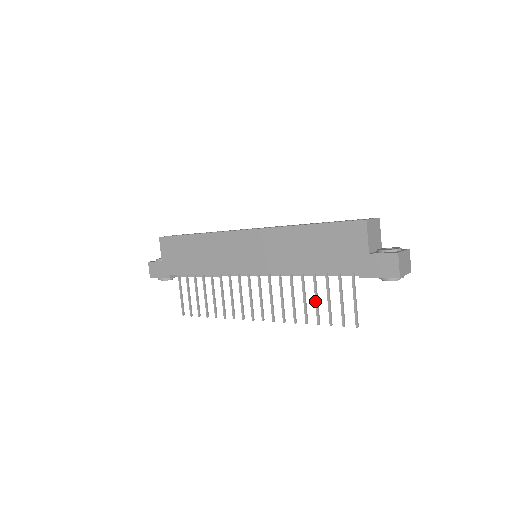
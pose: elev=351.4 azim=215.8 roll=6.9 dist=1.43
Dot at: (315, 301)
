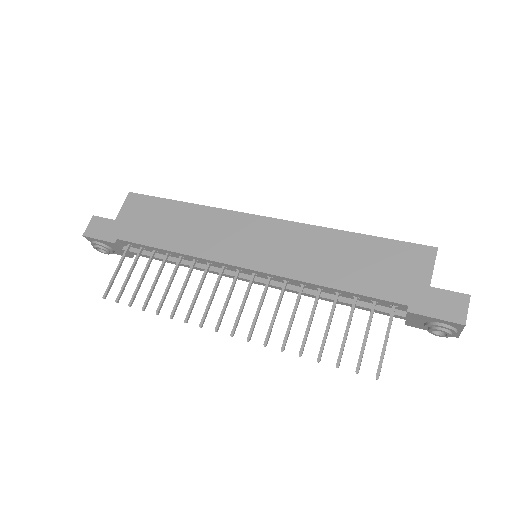
Dot at: (326, 328)
